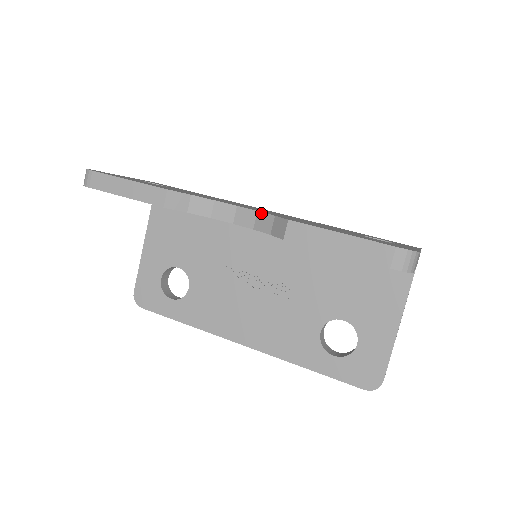
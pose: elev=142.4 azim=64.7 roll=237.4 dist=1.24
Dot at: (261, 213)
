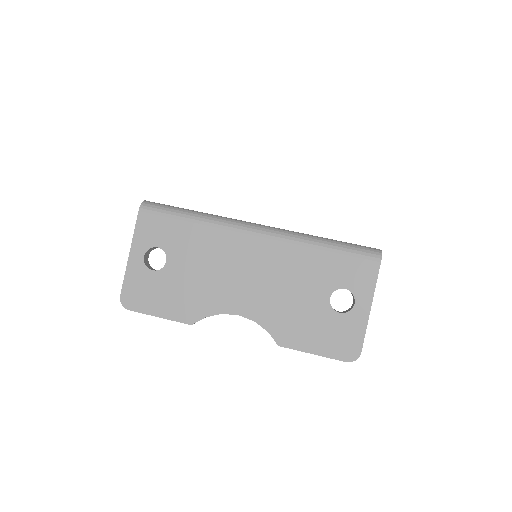
Dot at: (258, 324)
